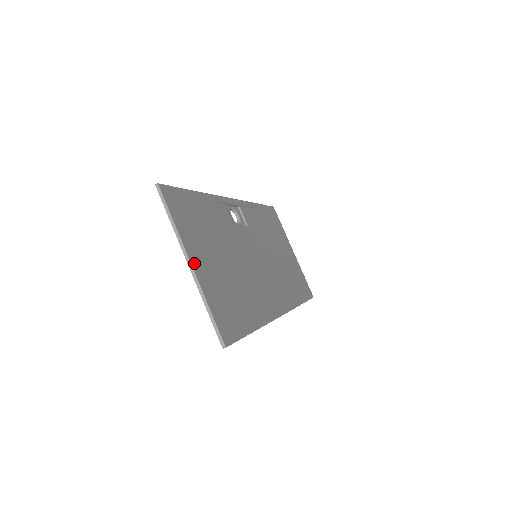
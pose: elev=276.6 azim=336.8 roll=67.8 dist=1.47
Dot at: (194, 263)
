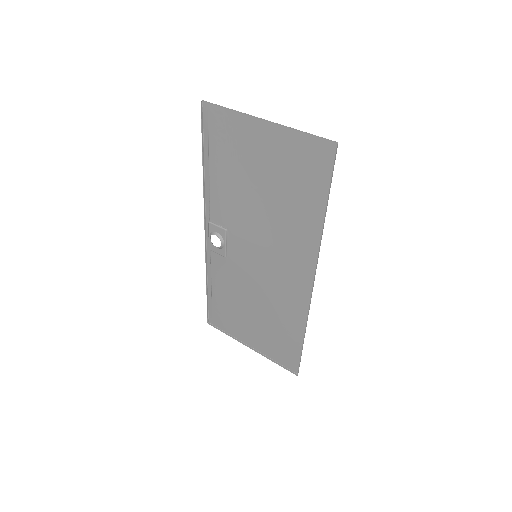
Dot at: (264, 126)
